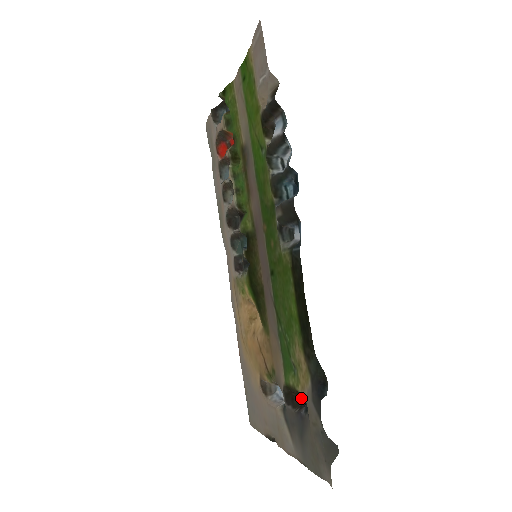
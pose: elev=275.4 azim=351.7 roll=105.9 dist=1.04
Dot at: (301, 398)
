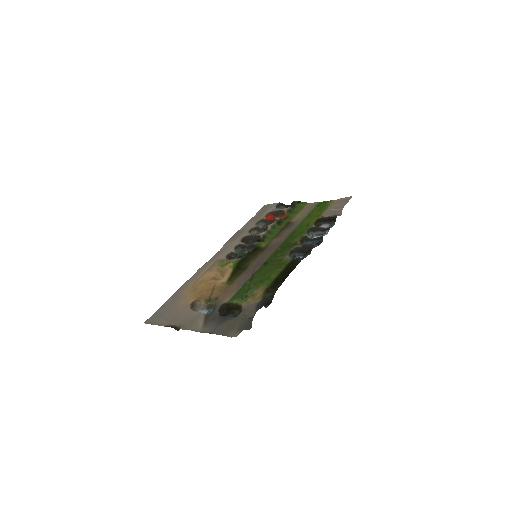
Dot at: (227, 315)
